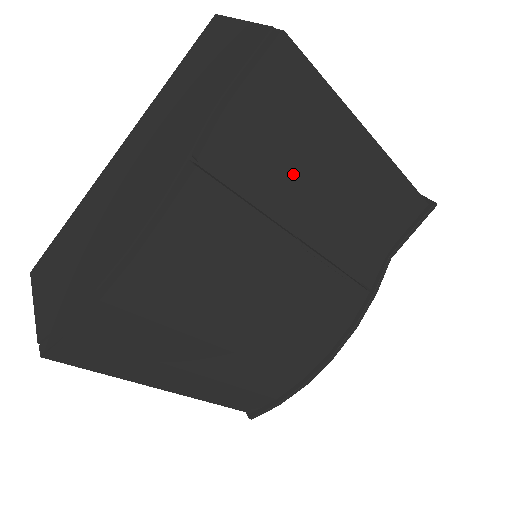
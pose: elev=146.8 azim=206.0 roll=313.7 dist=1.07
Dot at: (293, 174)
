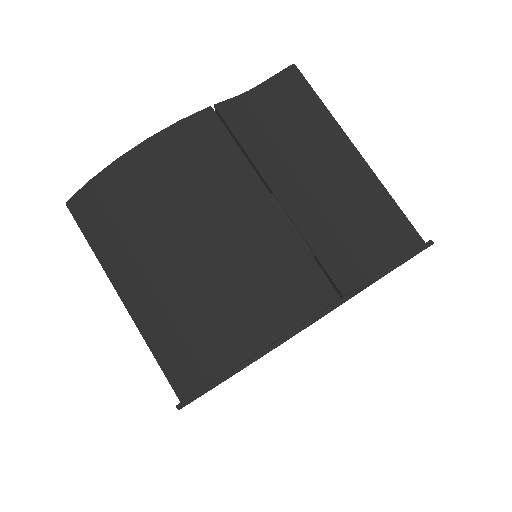
Dot at: (283, 151)
